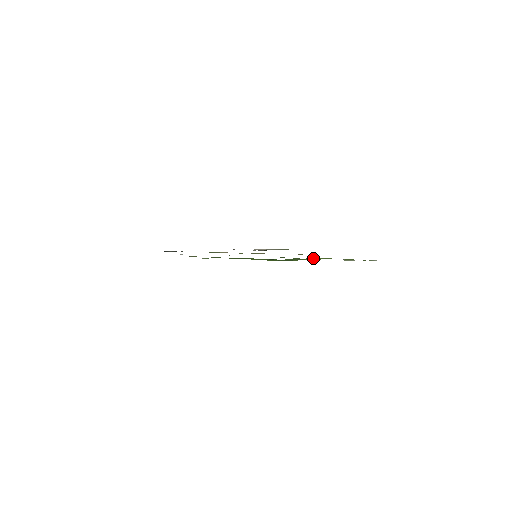
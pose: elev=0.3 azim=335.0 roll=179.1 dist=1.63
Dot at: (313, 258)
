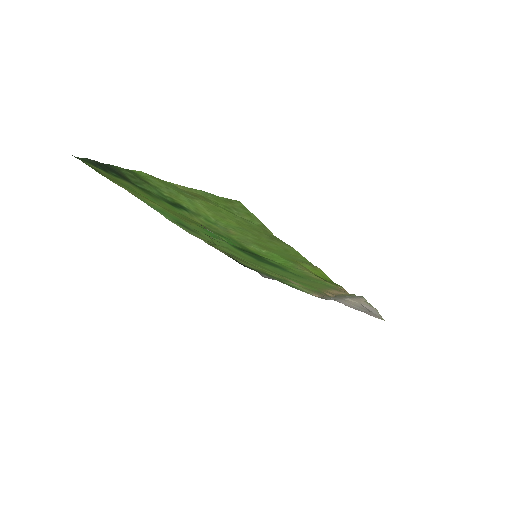
Dot at: (186, 200)
